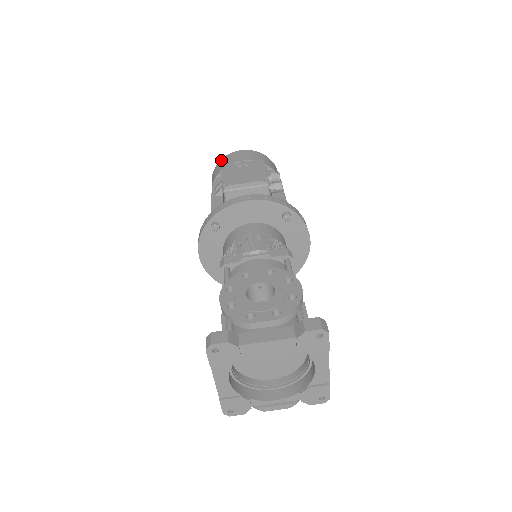
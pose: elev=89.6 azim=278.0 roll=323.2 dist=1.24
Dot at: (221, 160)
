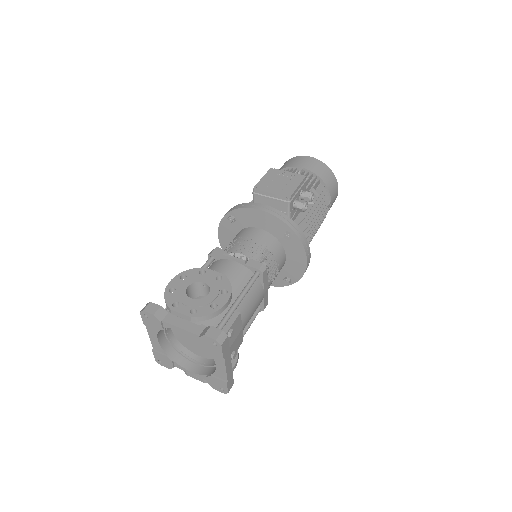
Dot at: (290, 159)
